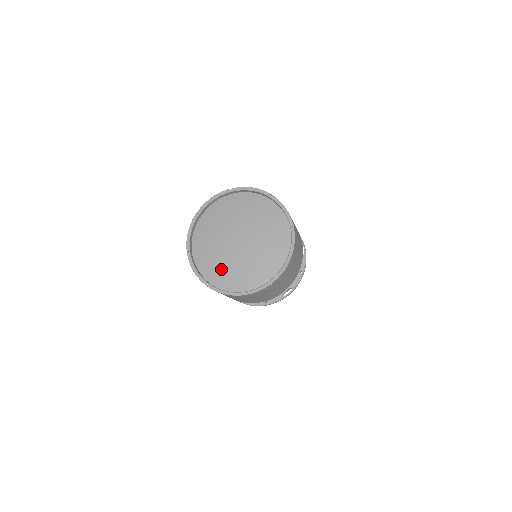
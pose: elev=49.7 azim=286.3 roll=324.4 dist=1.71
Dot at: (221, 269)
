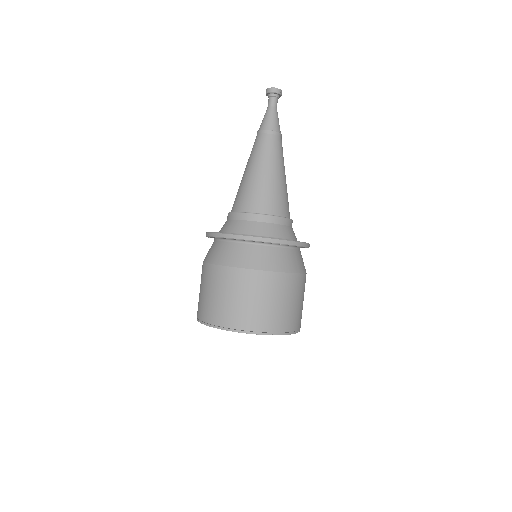
Dot at: occluded
